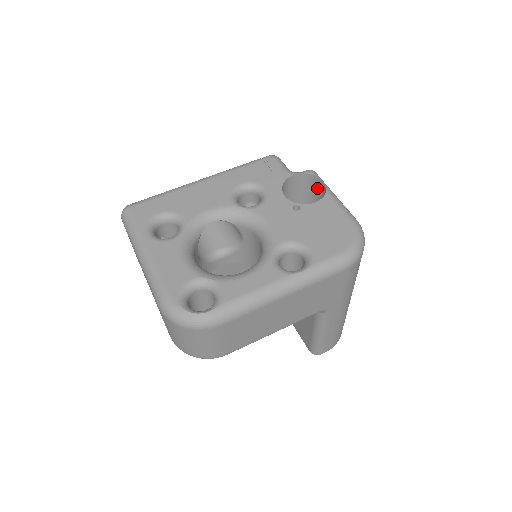
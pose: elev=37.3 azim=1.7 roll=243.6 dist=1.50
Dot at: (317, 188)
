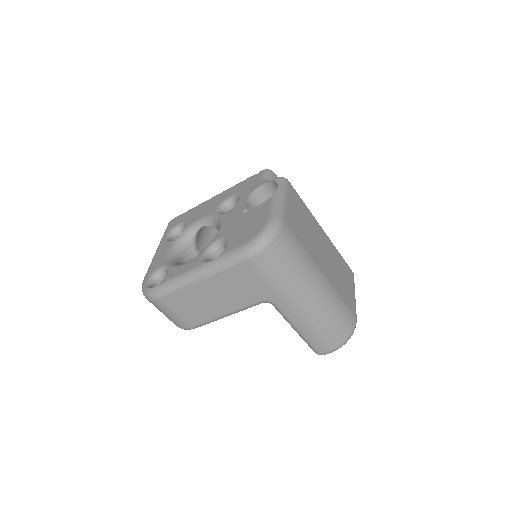
Dot at: occluded
